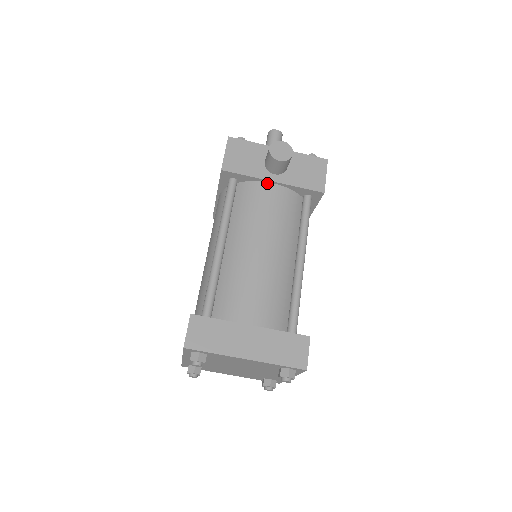
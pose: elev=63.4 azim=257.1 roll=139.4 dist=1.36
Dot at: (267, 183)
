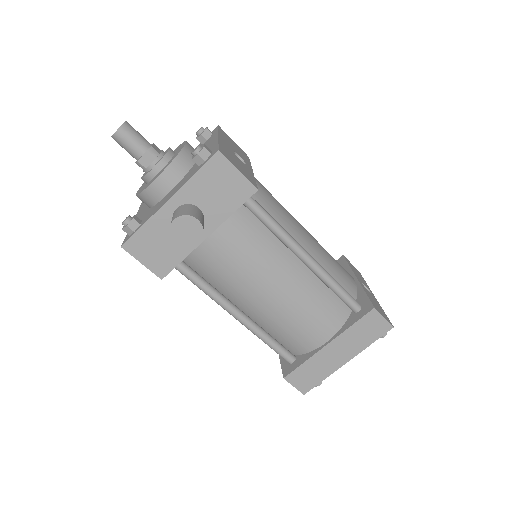
Dot at: (204, 241)
